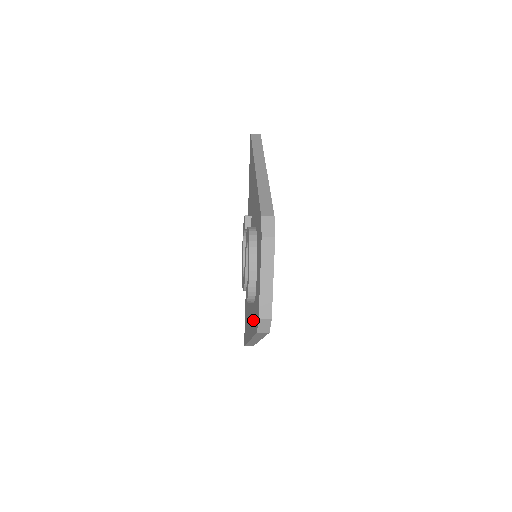
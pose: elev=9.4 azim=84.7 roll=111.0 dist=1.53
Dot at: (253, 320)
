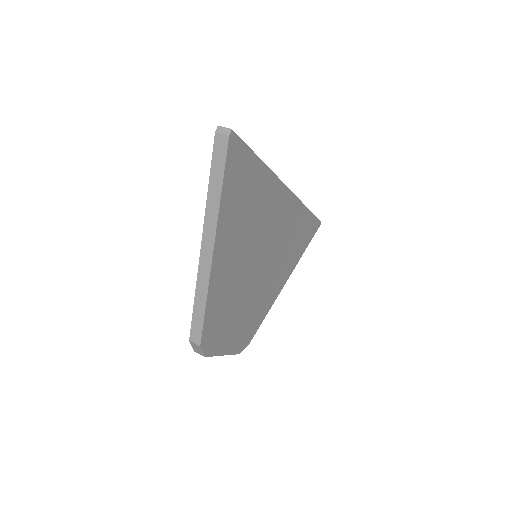
Dot at: occluded
